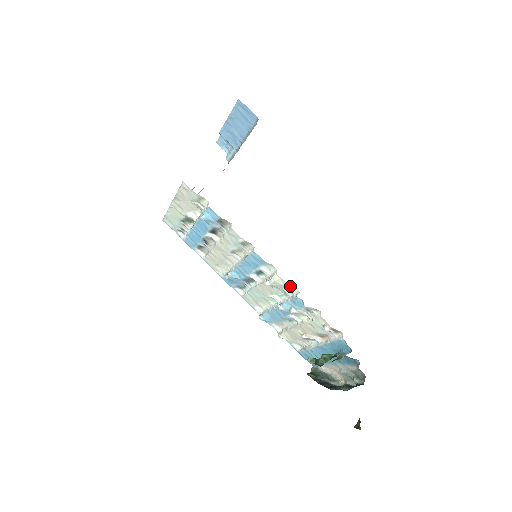
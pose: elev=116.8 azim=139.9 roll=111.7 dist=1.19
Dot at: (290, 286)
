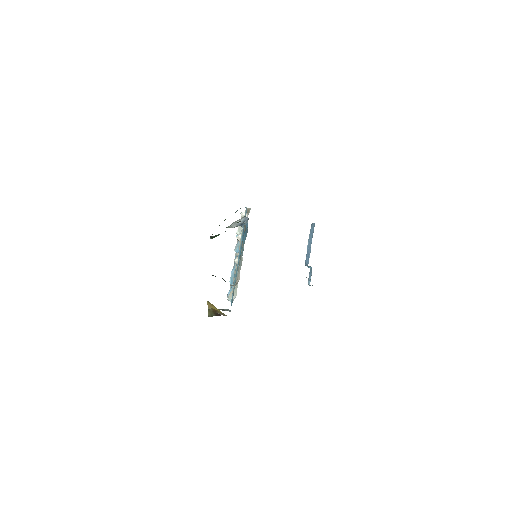
Dot at: occluded
